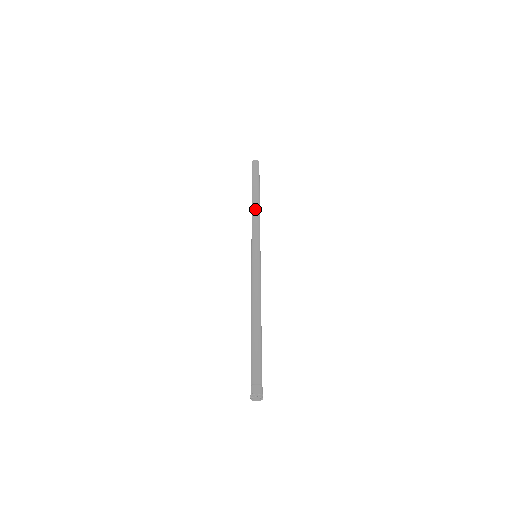
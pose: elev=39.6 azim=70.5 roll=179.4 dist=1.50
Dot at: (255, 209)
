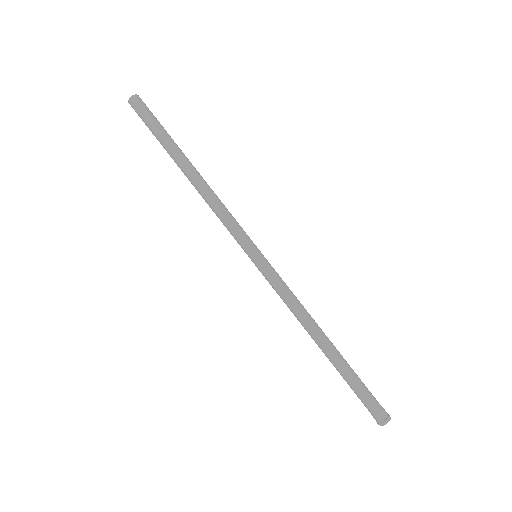
Dot at: (206, 185)
